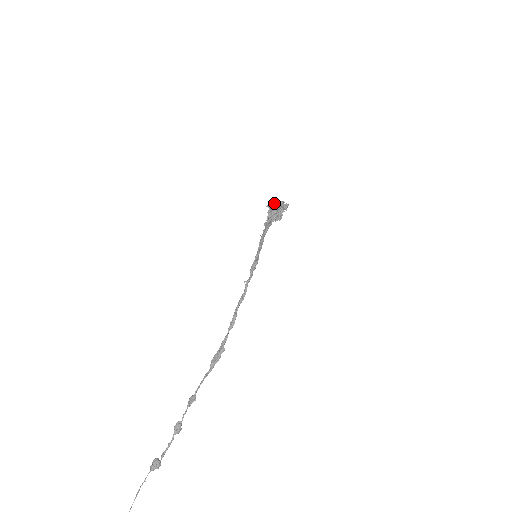
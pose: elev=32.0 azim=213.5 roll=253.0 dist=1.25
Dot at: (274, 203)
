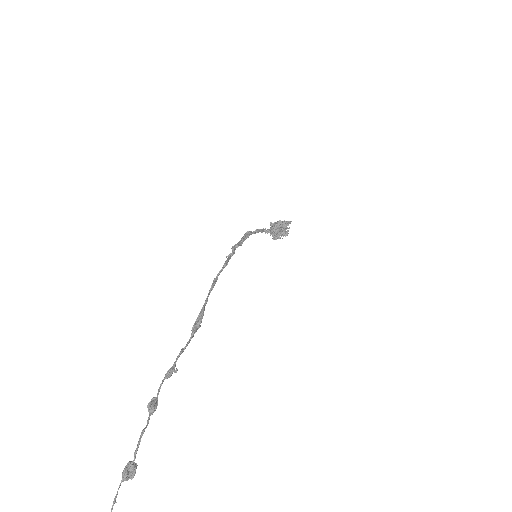
Dot at: occluded
